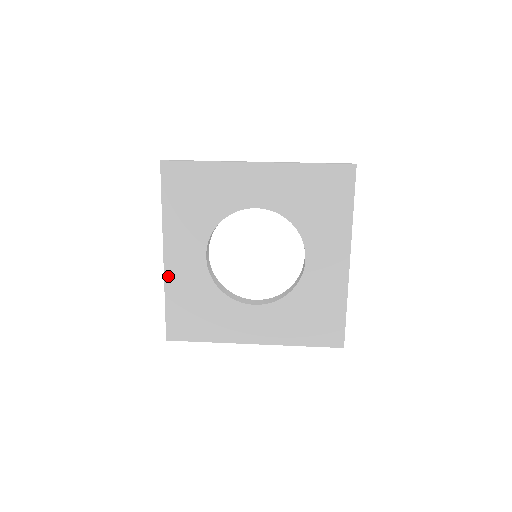
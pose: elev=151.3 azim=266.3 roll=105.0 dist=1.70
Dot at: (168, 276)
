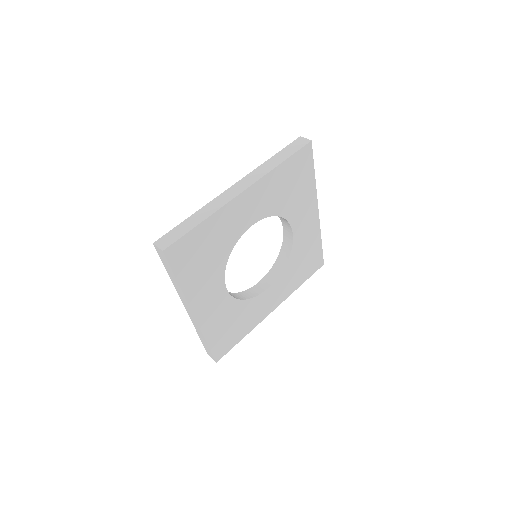
Dot at: (203, 325)
